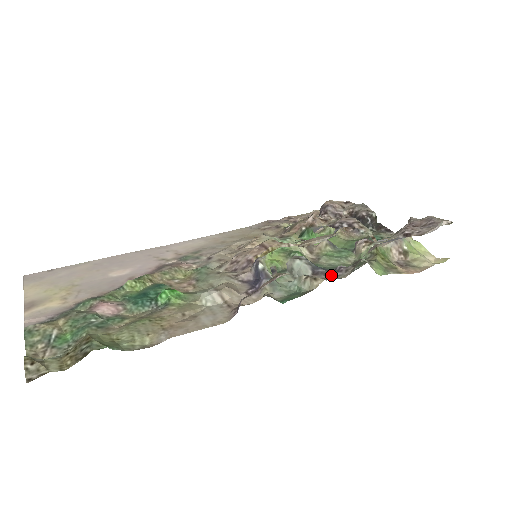
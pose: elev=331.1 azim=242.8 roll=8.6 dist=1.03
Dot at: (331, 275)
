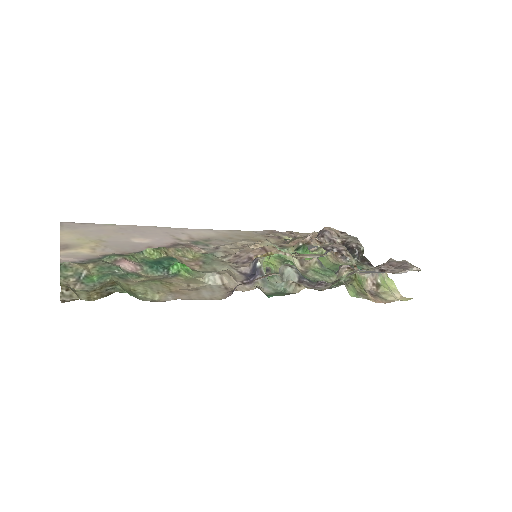
Dot at: (313, 286)
